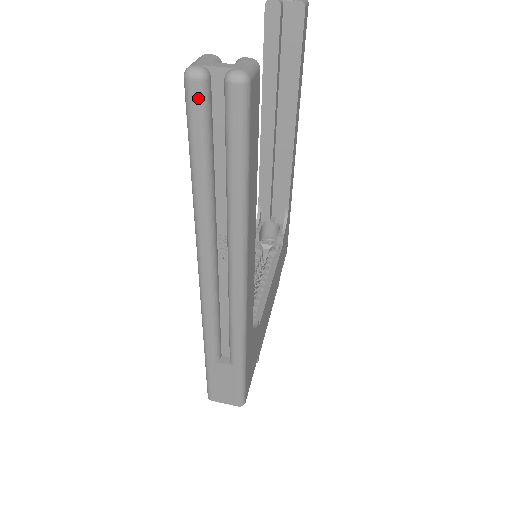
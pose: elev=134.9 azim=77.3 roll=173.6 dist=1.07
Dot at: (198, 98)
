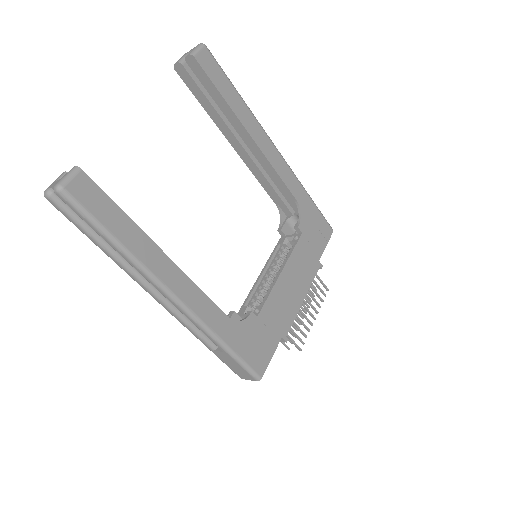
Dot at: (56, 206)
